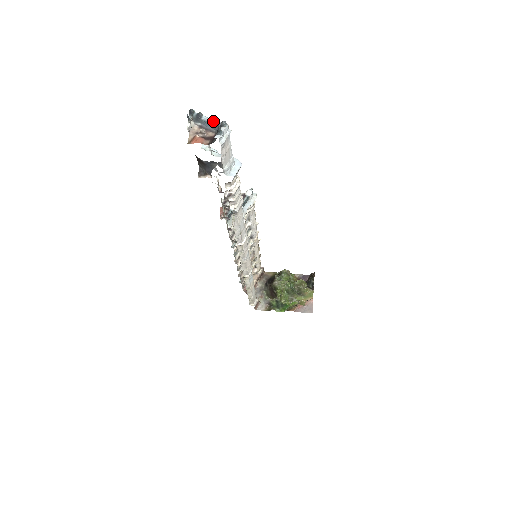
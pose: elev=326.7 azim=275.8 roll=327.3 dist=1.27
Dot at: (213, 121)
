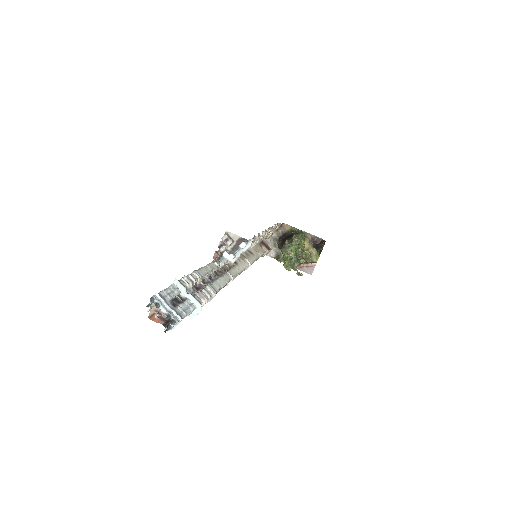
Dot at: (167, 314)
